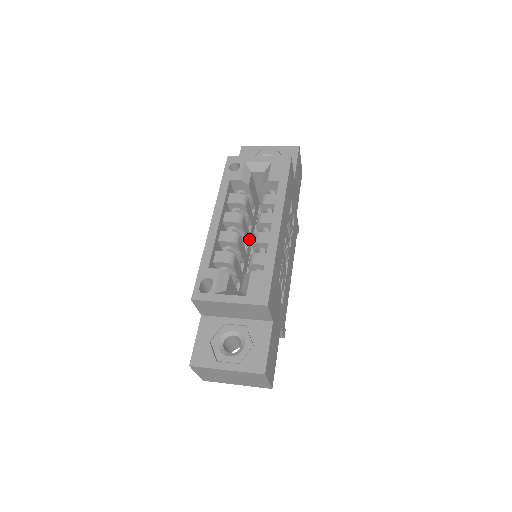
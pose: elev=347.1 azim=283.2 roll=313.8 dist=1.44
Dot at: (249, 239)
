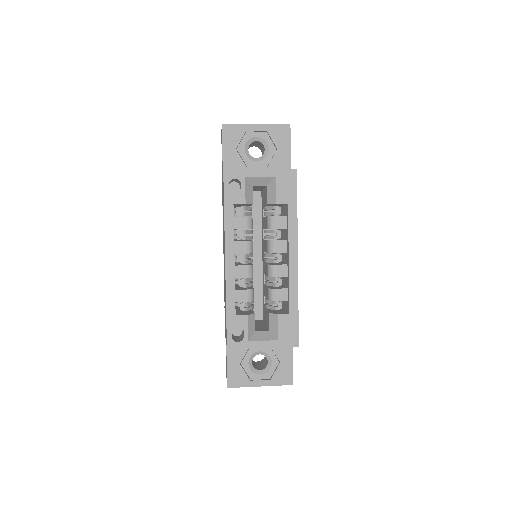
Dot at: occluded
